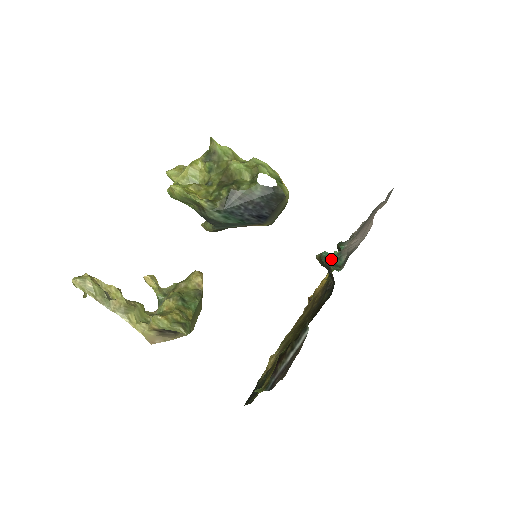
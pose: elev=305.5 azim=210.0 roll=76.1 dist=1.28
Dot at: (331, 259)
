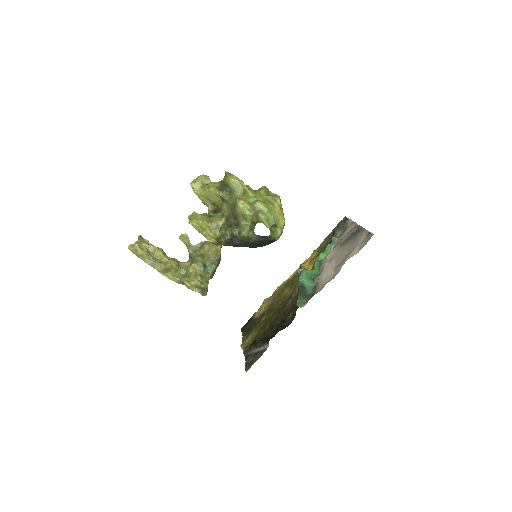
Dot at: (304, 286)
